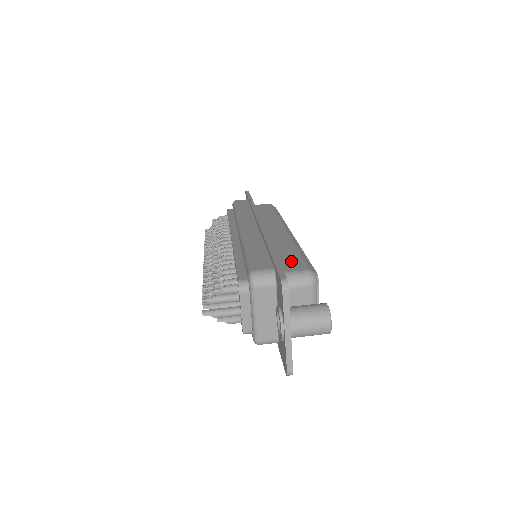
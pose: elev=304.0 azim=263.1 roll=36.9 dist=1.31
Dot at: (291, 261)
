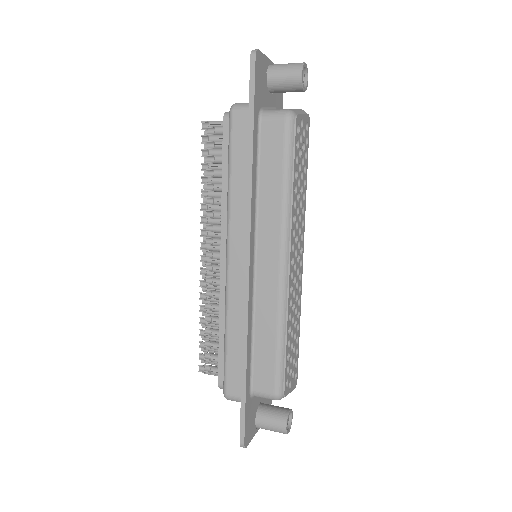
Dot at: occluded
